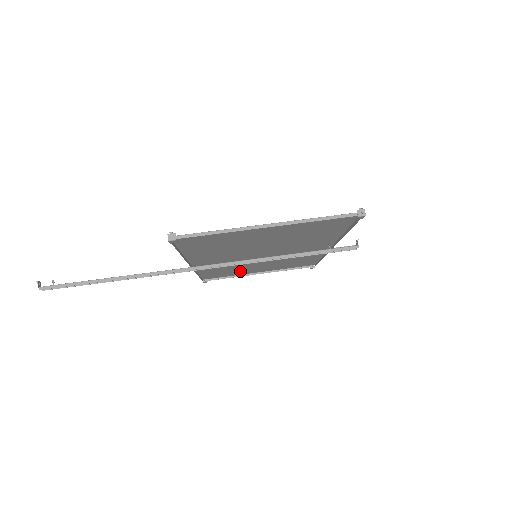
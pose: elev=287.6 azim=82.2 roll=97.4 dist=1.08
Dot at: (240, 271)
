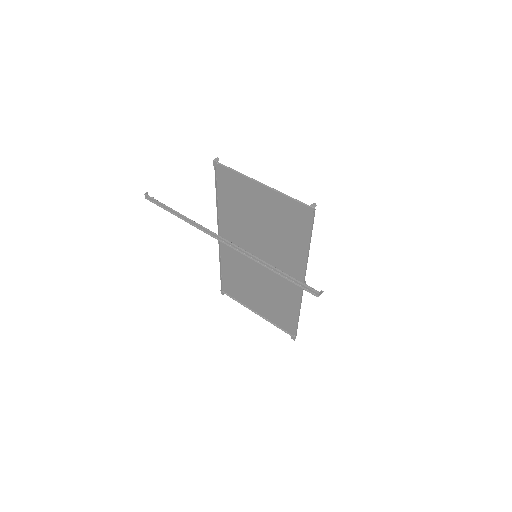
Dot at: (246, 294)
